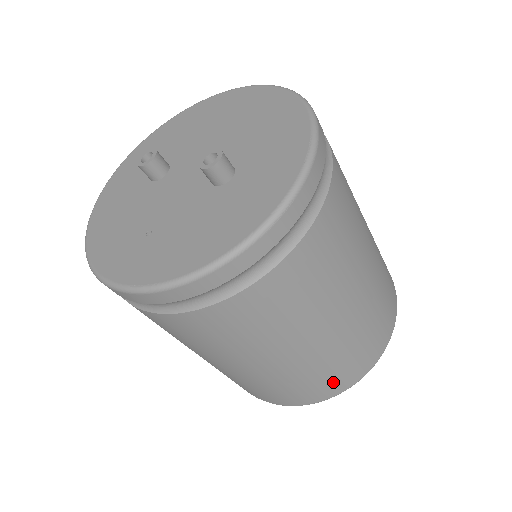
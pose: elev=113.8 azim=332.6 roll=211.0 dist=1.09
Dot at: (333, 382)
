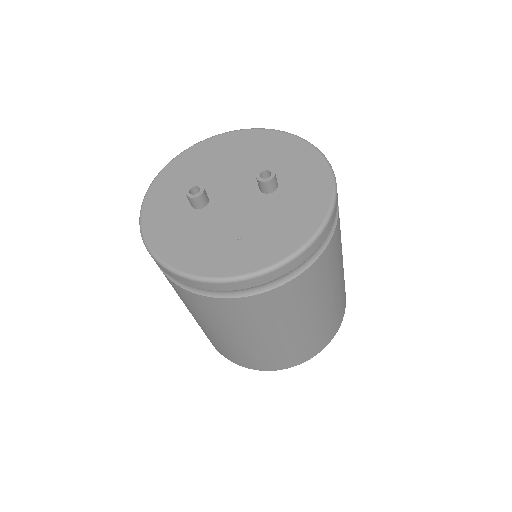
Dot at: (336, 323)
